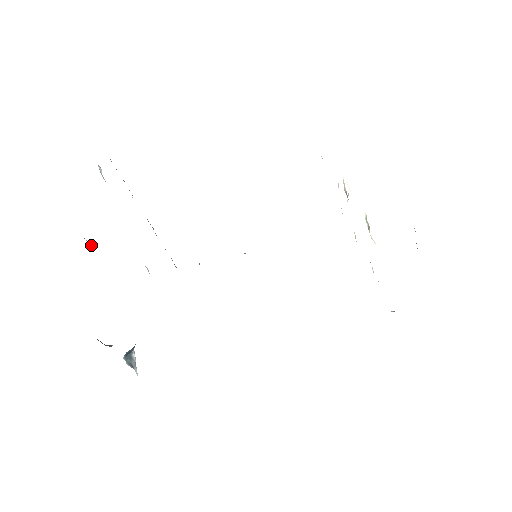
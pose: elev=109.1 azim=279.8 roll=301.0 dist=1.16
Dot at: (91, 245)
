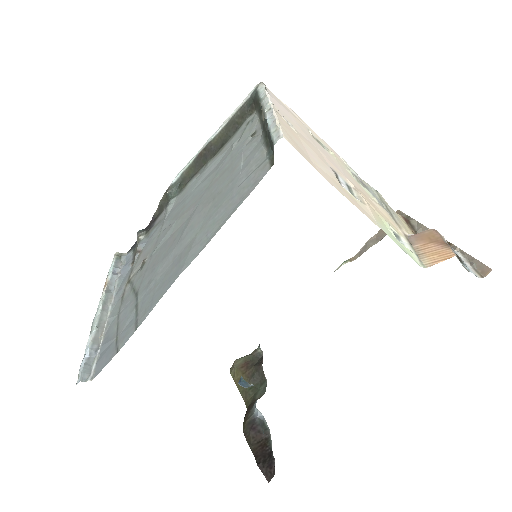
Dot at: occluded
